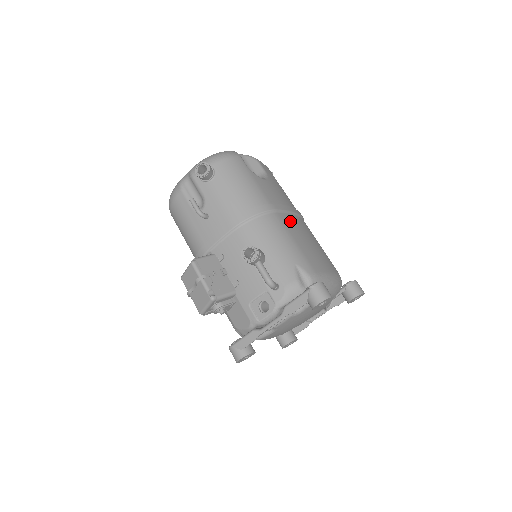
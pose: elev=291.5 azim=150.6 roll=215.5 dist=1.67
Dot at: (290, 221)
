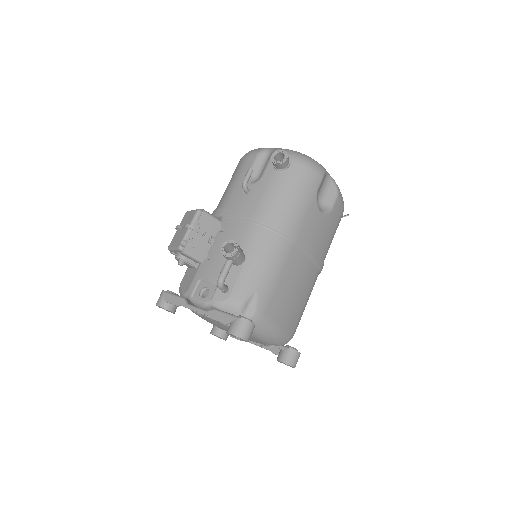
Dot at: (298, 260)
